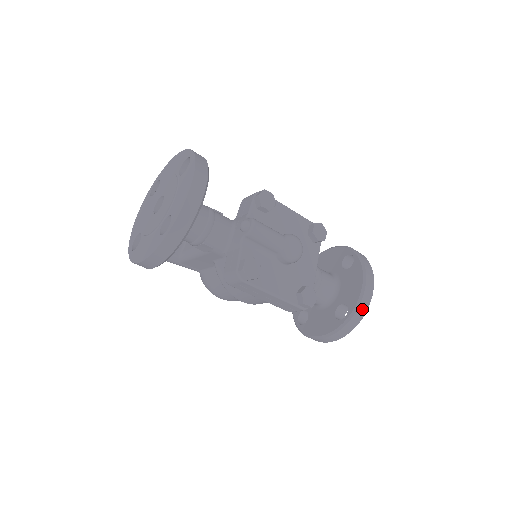
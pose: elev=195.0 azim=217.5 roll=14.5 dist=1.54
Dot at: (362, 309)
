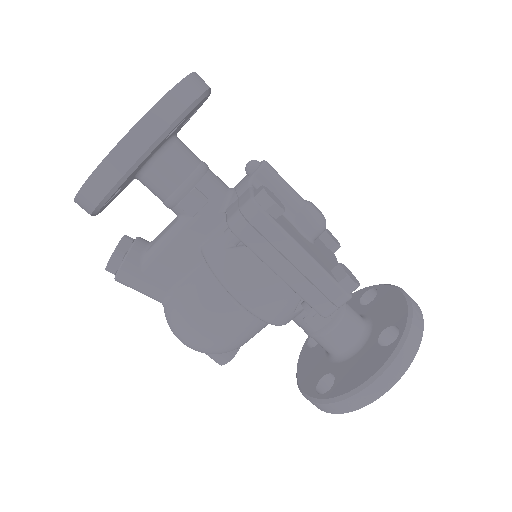
Dot at: (417, 323)
